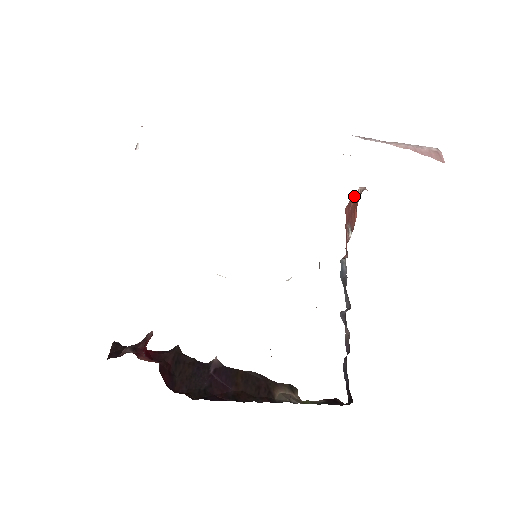
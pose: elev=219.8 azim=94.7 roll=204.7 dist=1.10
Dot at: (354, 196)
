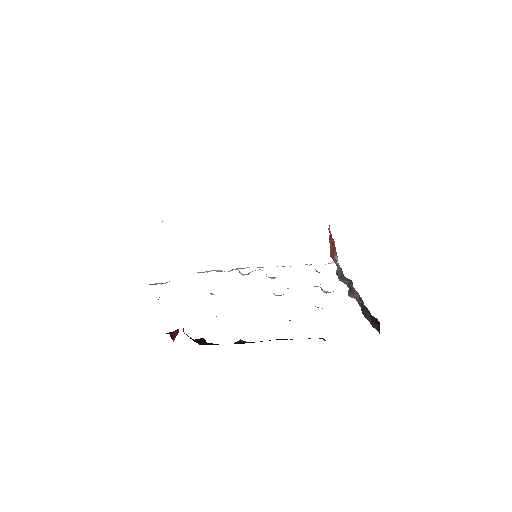
Dot at: (329, 238)
